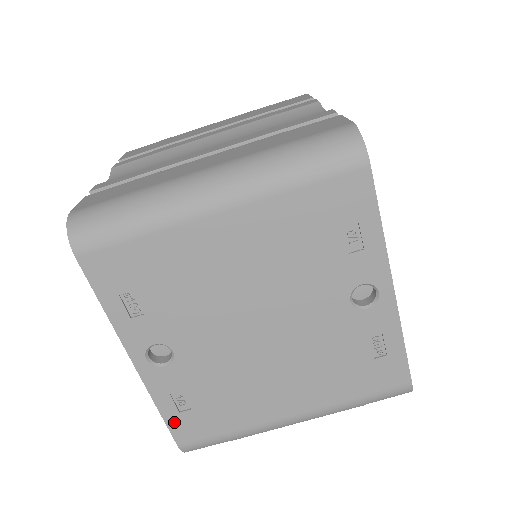
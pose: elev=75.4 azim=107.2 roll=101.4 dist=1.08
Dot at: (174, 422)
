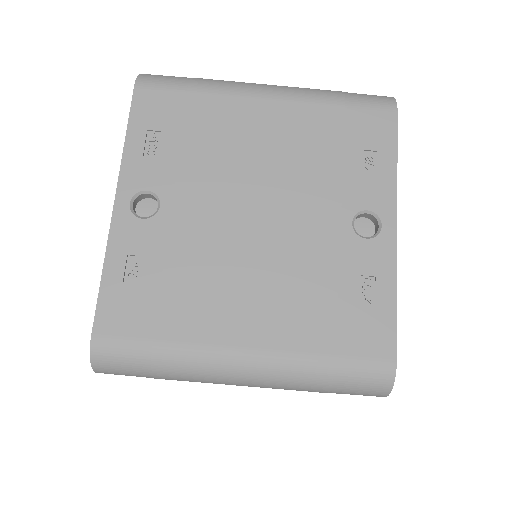
Dot at: (109, 296)
